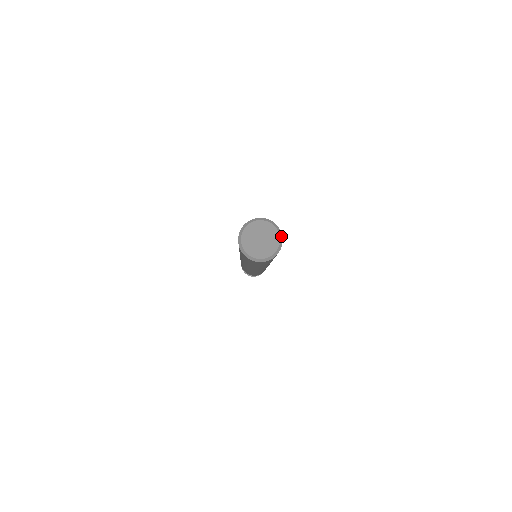
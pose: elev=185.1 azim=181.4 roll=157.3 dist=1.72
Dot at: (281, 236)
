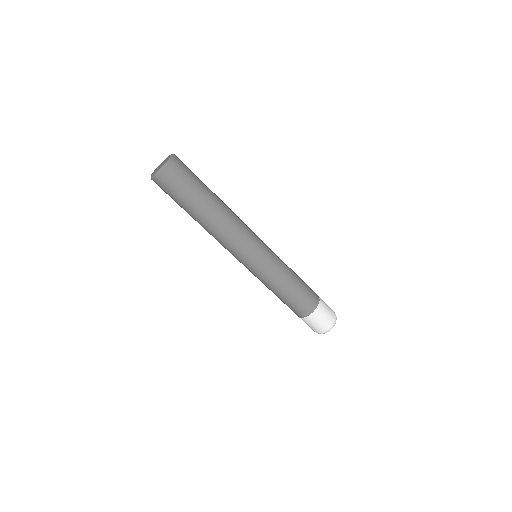
Dot at: (173, 155)
